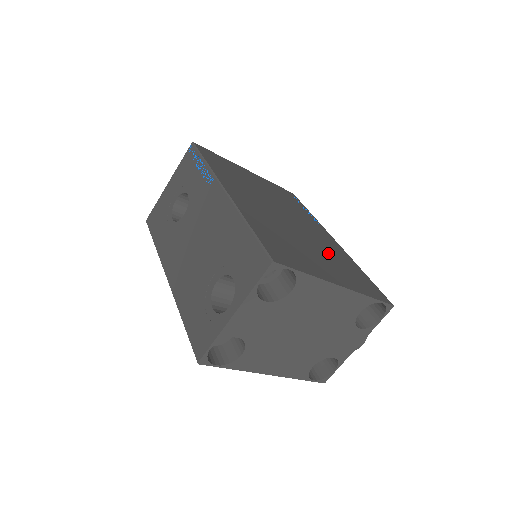
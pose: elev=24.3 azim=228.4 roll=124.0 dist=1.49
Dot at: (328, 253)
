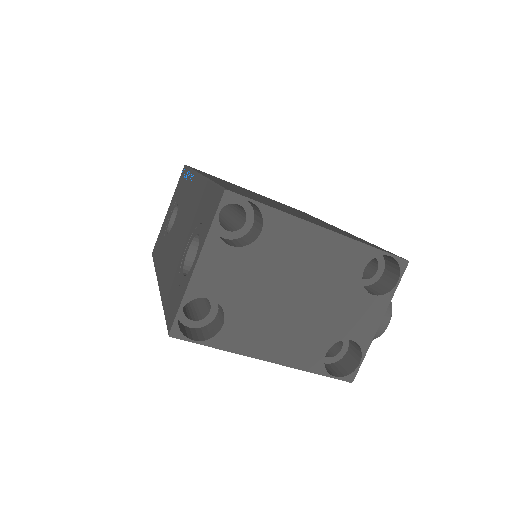
Dot at: (323, 224)
